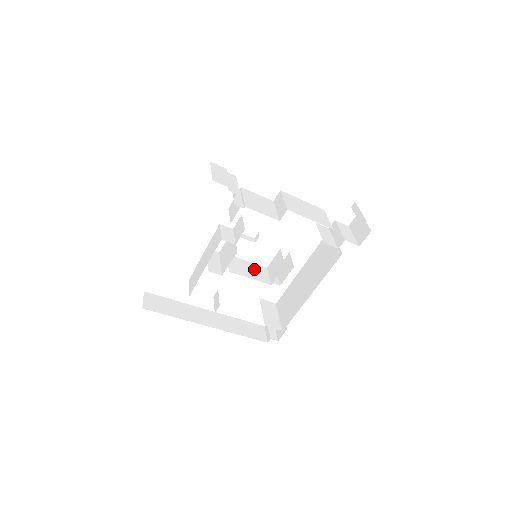
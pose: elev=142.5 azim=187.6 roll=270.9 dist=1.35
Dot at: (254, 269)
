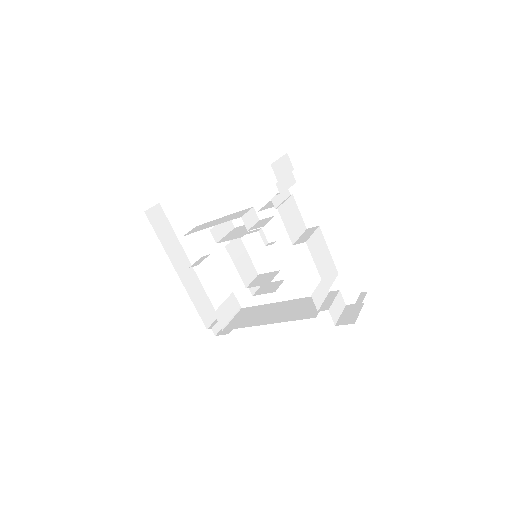
Dot at: (247, 265)
